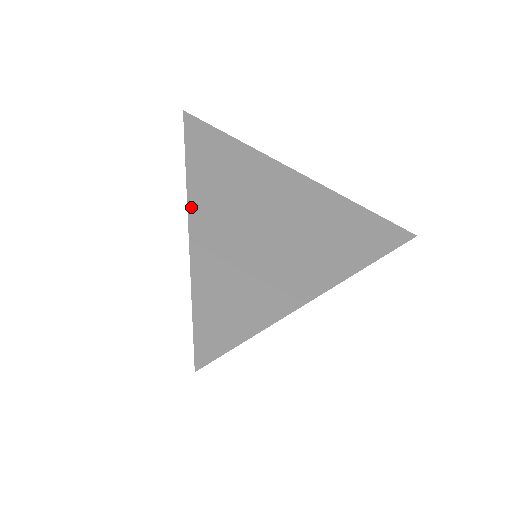
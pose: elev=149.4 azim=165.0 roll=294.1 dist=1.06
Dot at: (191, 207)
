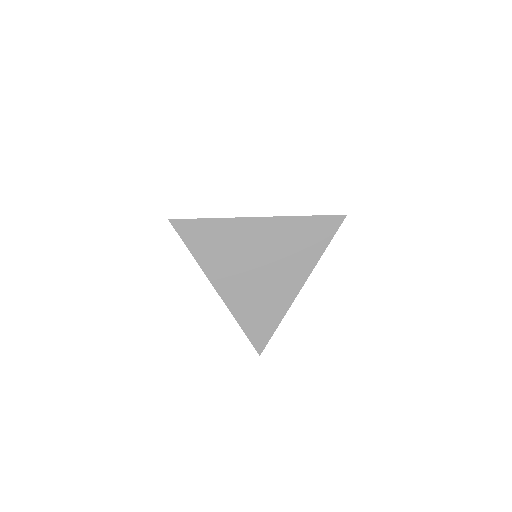
Dot at: (215, 285)
